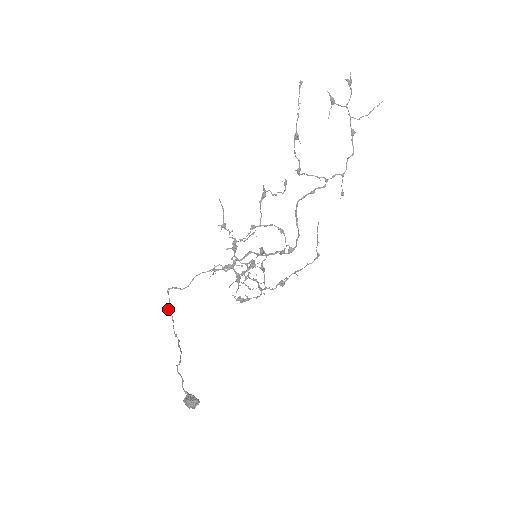
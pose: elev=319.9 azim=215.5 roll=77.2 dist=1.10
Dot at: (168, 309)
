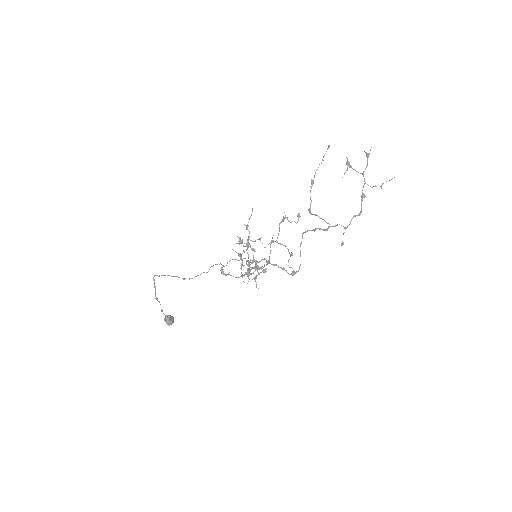
Dot at: occluded
